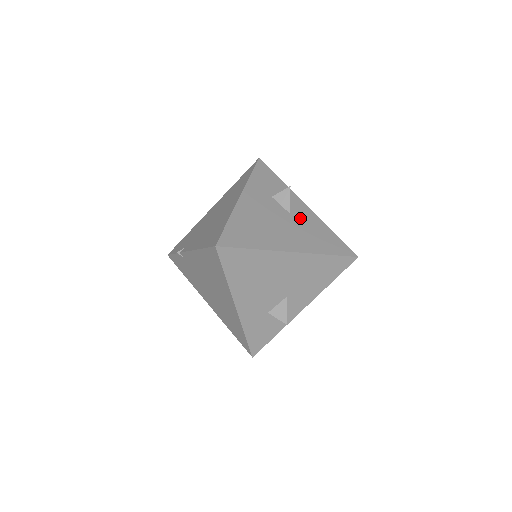
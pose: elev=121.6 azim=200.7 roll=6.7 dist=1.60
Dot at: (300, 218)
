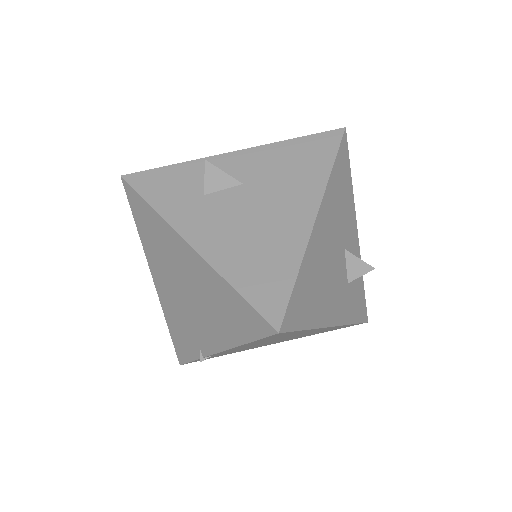
Dot at: (256, 173)
